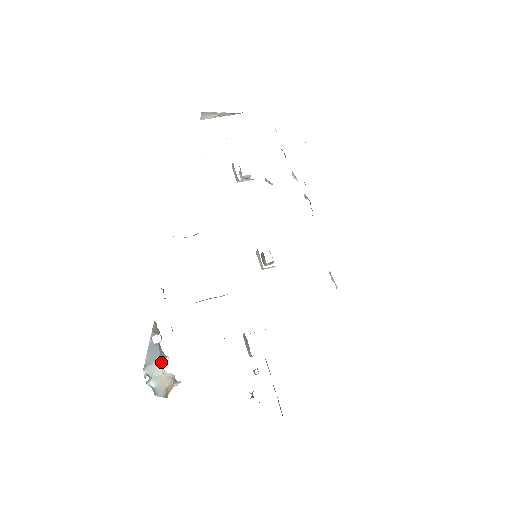
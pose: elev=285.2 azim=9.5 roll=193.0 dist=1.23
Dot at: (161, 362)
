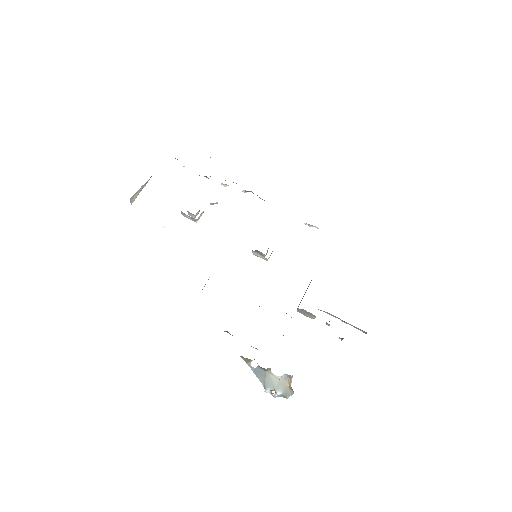
Dot at: (271, 375)
